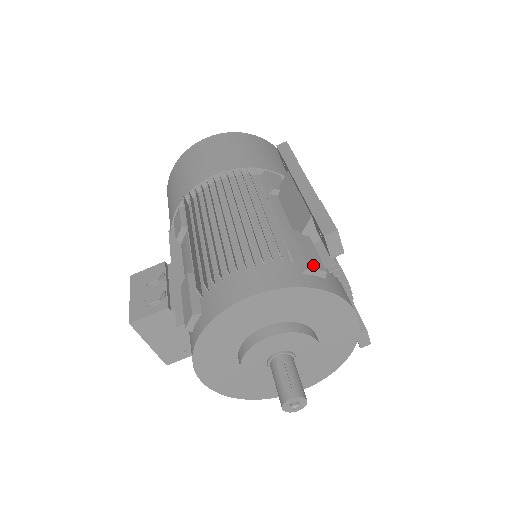
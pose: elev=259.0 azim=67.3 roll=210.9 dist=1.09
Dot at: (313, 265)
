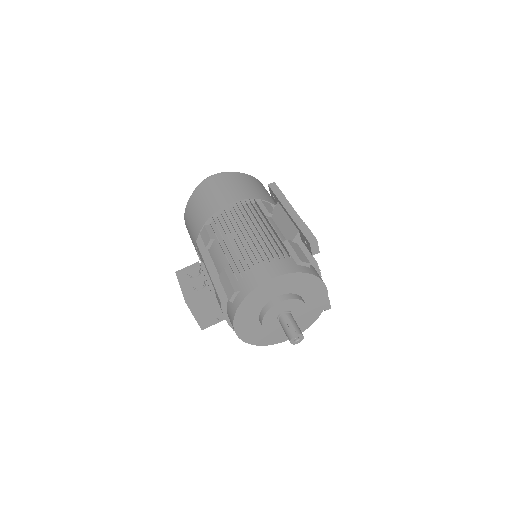
Dot at: (303, 260)
